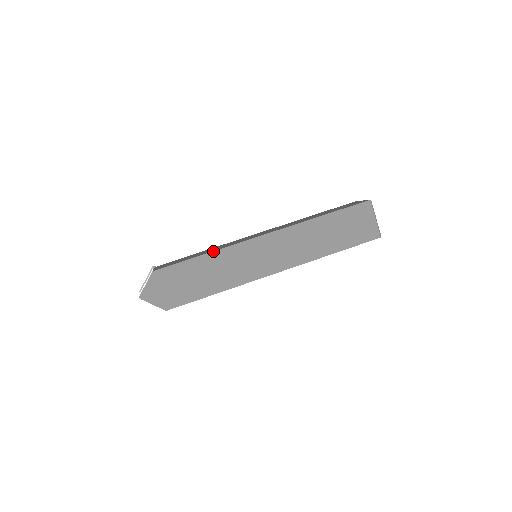
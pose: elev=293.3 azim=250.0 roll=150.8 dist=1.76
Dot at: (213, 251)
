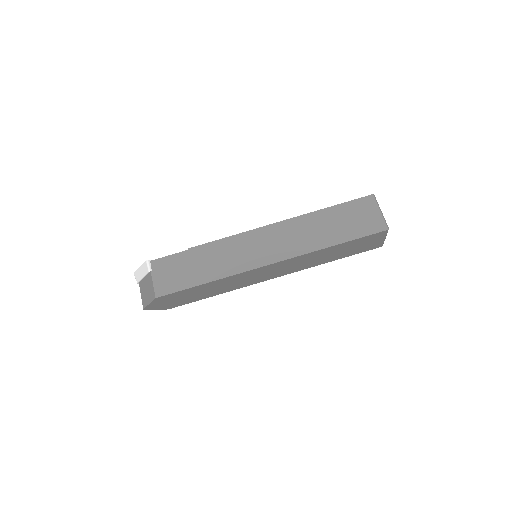
Dot at: (217, 280)
